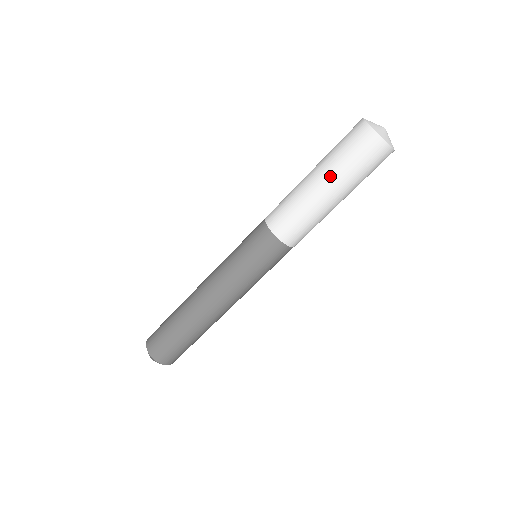
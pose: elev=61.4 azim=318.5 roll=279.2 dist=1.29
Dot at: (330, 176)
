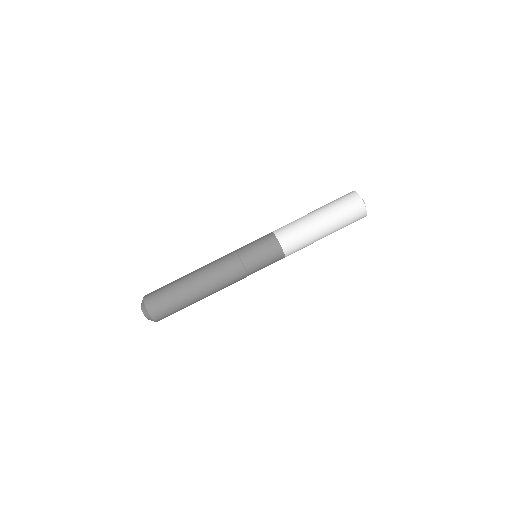
Dot at: occluded
